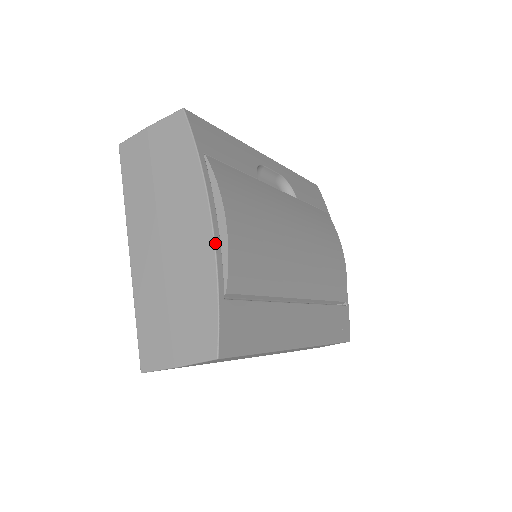
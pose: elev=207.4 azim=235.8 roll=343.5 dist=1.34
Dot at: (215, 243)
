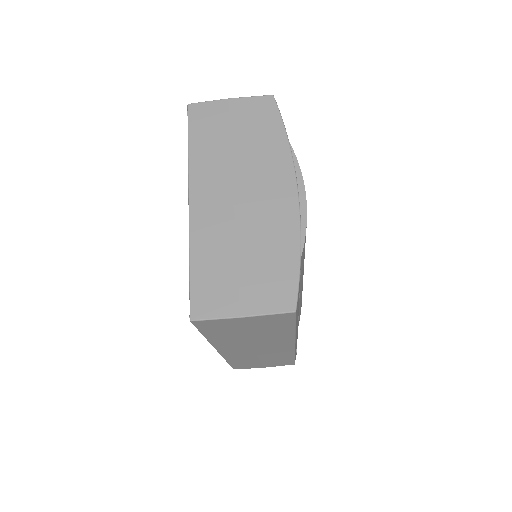
Dot at: occluded
